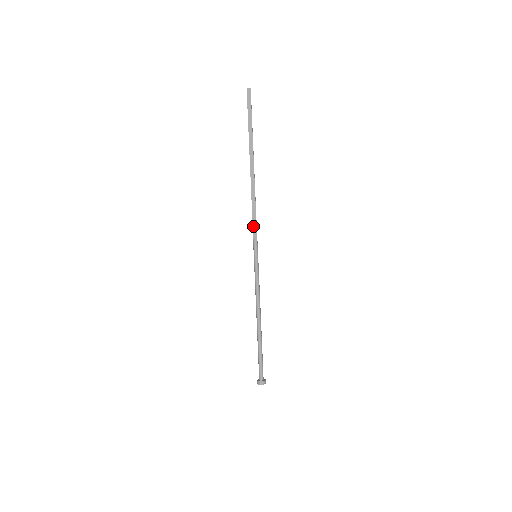
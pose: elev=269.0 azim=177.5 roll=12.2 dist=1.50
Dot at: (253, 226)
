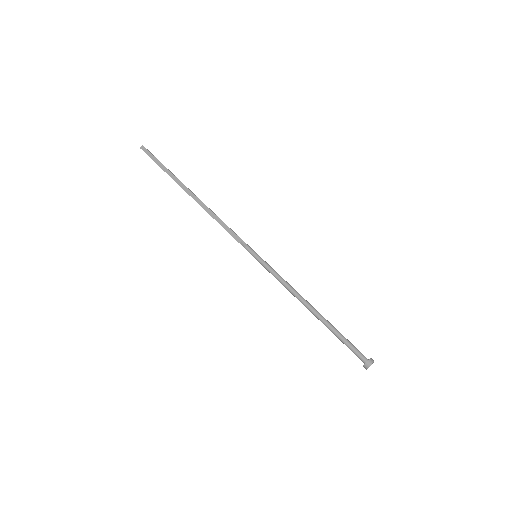
Dot at: (232, 235)
